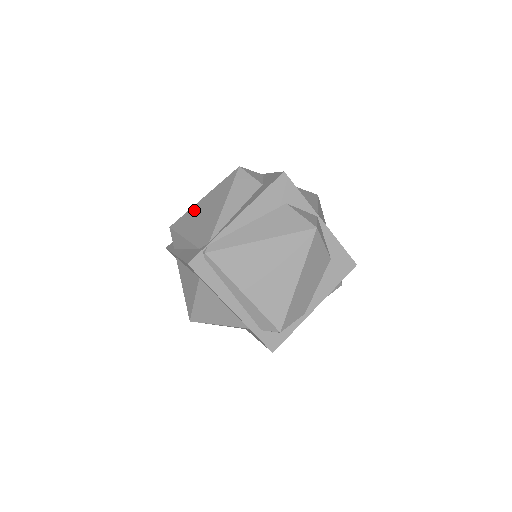
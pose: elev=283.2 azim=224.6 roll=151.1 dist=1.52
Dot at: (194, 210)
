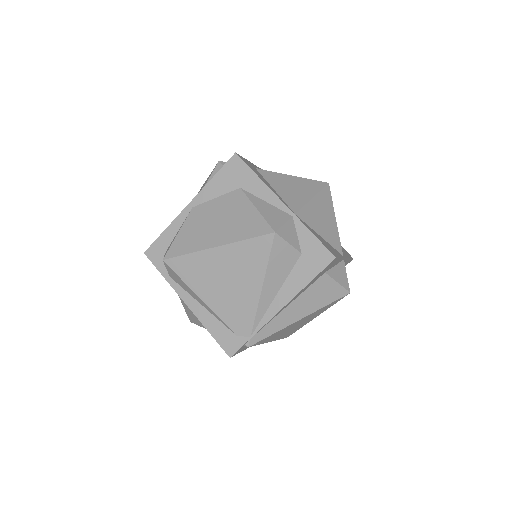
Dot at: (205, 261)
